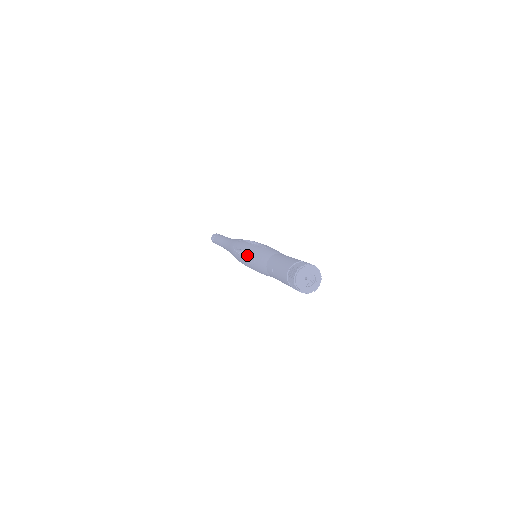
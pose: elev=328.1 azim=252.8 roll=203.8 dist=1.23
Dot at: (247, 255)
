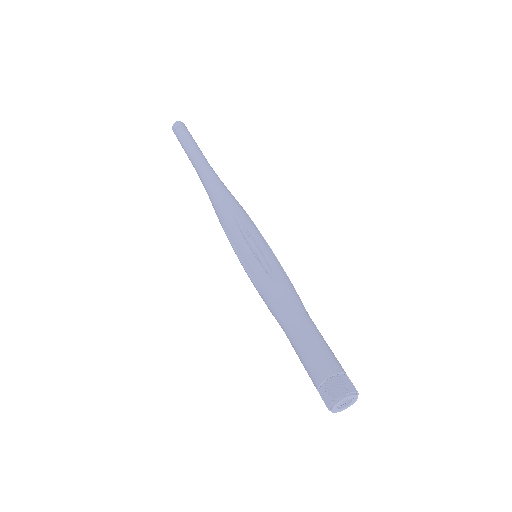
Dot at: (246, 263)
